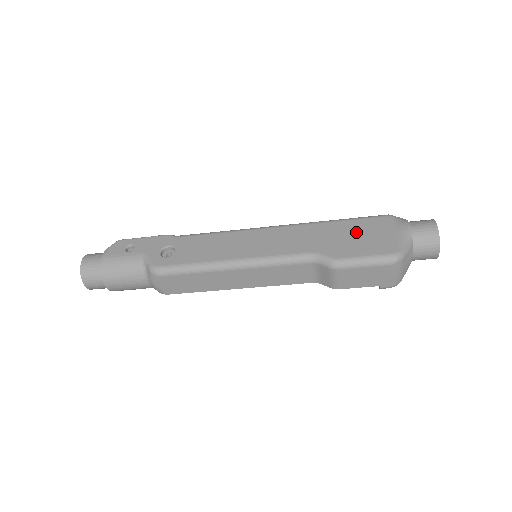
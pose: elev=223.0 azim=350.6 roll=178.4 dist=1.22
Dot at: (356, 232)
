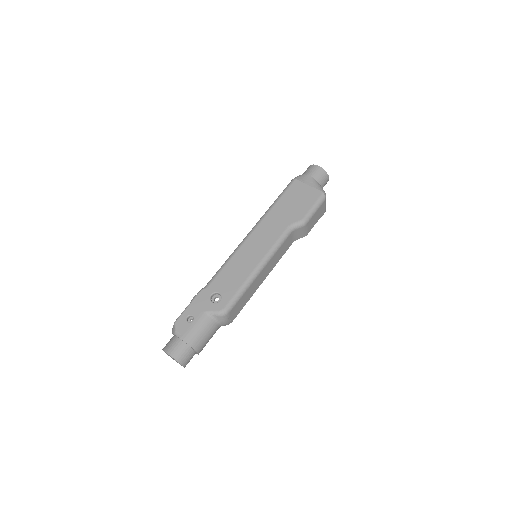
Dot at: (293, 199)
